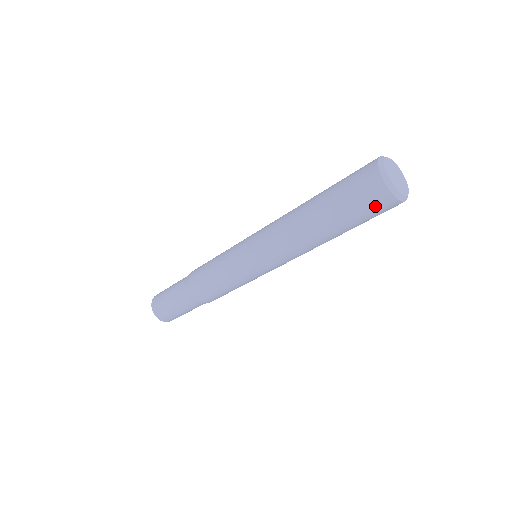
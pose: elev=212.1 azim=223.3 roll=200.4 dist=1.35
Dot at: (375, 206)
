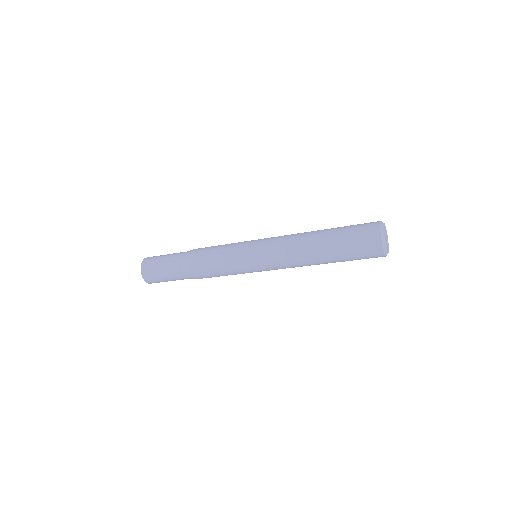
Dot at: (367, 251)
